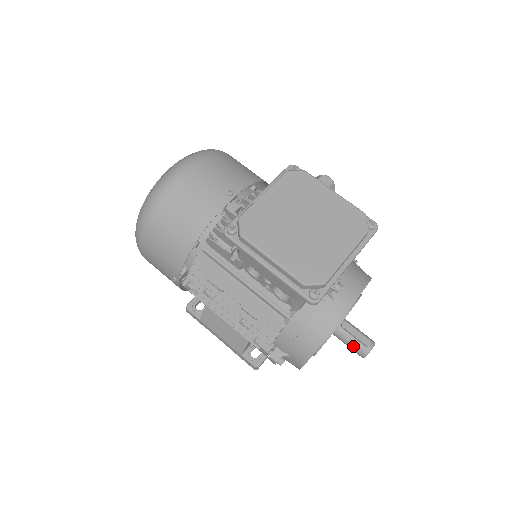
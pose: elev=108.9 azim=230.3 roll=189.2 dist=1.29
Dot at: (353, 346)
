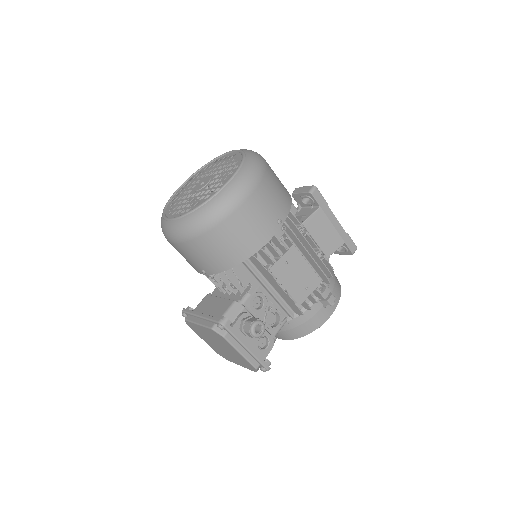
Dot at: occluded
